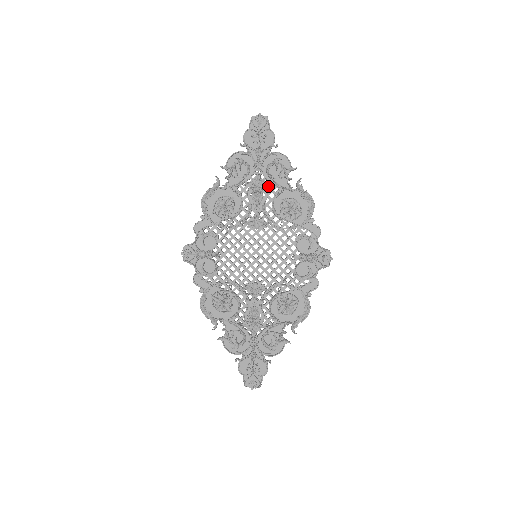
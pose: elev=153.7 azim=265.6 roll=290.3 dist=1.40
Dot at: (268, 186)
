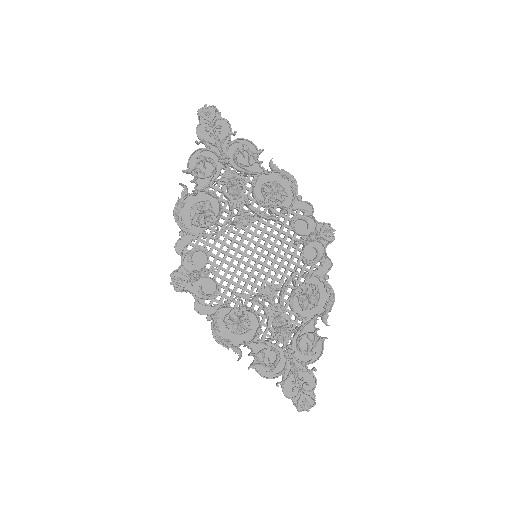
Dot at: (242, 176)
